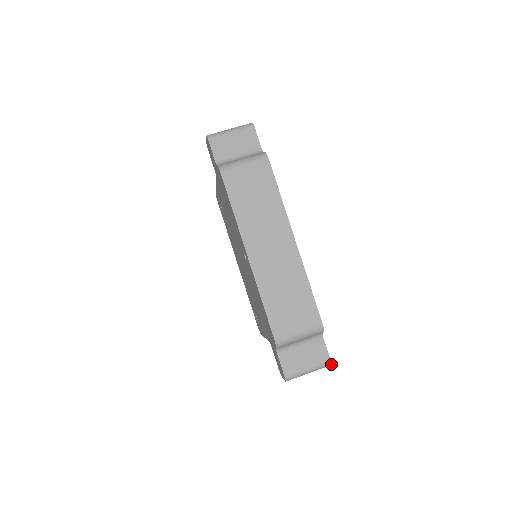
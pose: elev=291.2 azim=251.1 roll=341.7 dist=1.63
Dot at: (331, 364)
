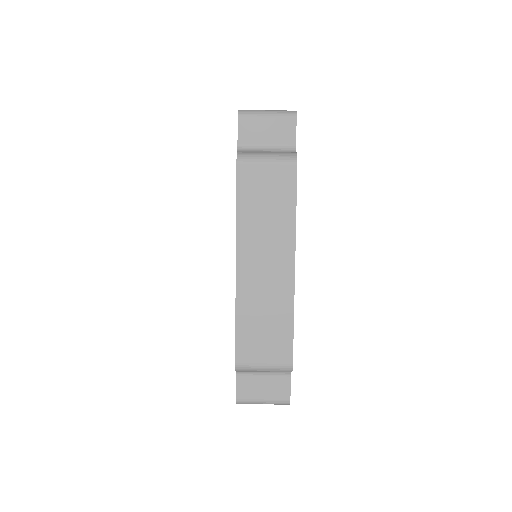
Dot at: occluded
